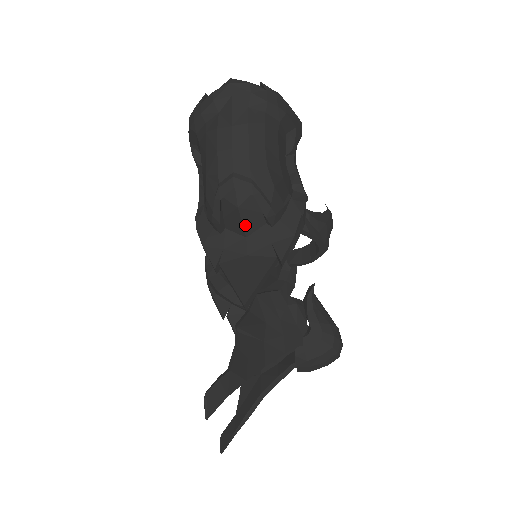
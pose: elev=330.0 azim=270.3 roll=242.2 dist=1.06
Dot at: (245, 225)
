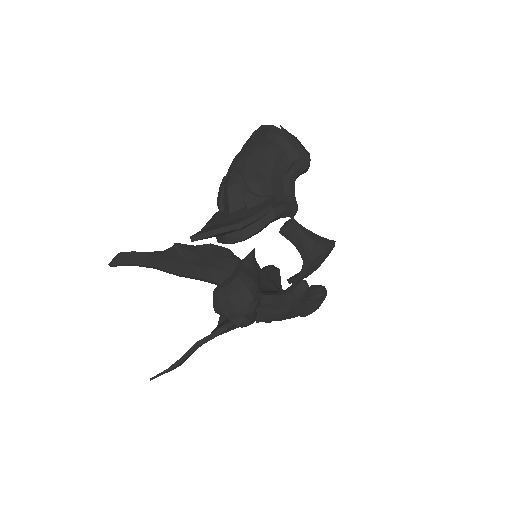
Dot at: (230, 204)
